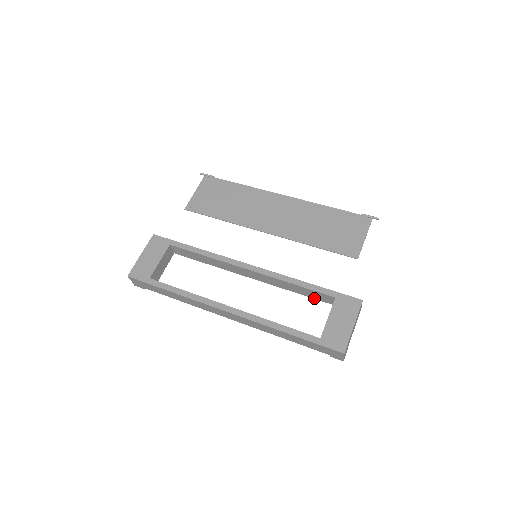
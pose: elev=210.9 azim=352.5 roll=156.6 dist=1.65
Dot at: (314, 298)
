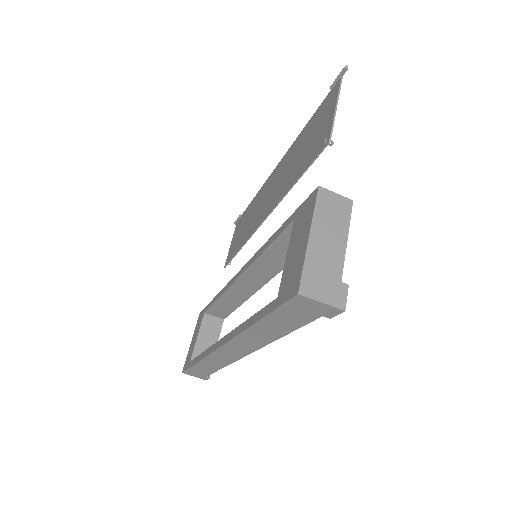
Dot at: occluded
